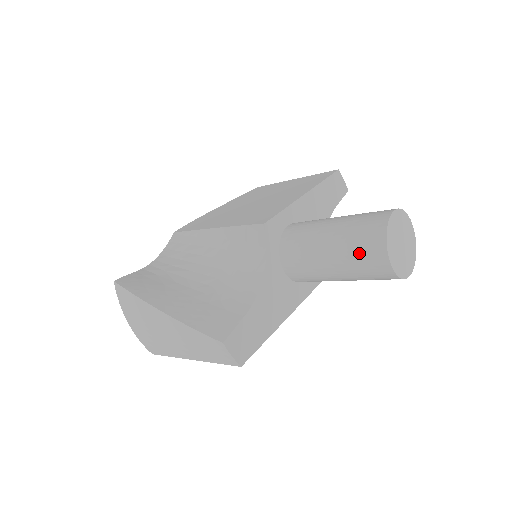
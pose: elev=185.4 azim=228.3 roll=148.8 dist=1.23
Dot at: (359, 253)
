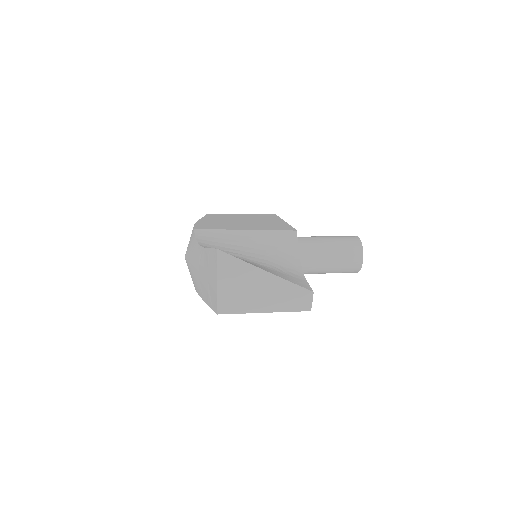
Dot at: (348, 254)
